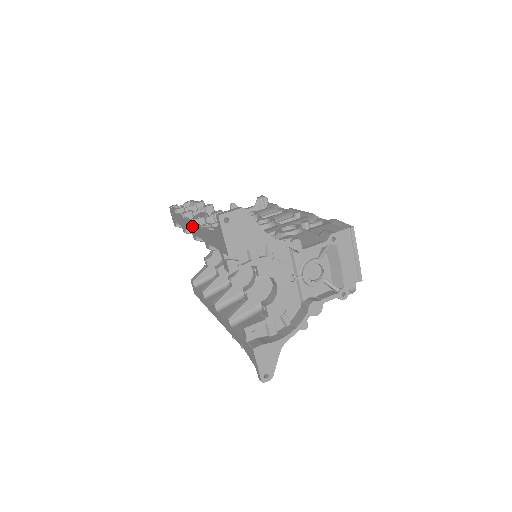
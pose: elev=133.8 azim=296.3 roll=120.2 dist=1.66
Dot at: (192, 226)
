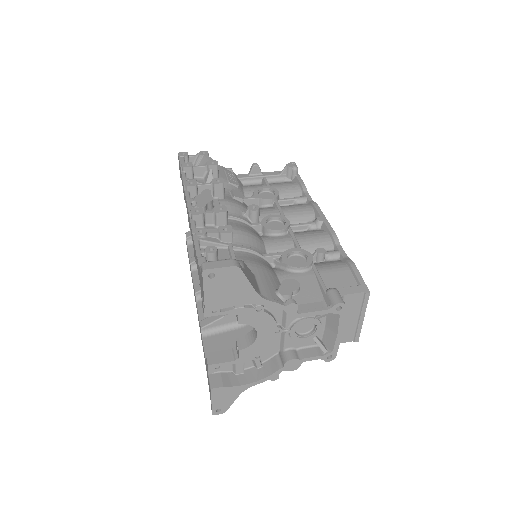
Dot at: (188, 214)
